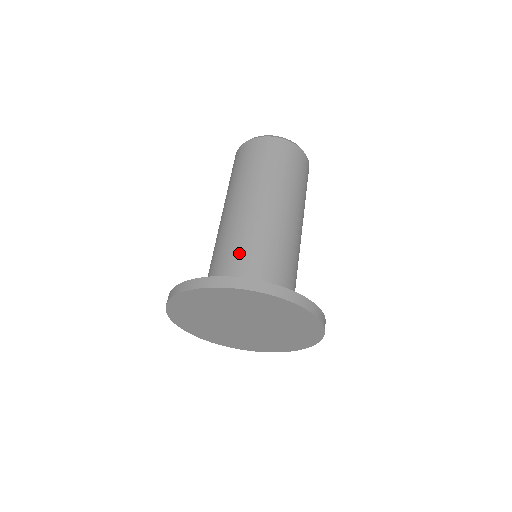
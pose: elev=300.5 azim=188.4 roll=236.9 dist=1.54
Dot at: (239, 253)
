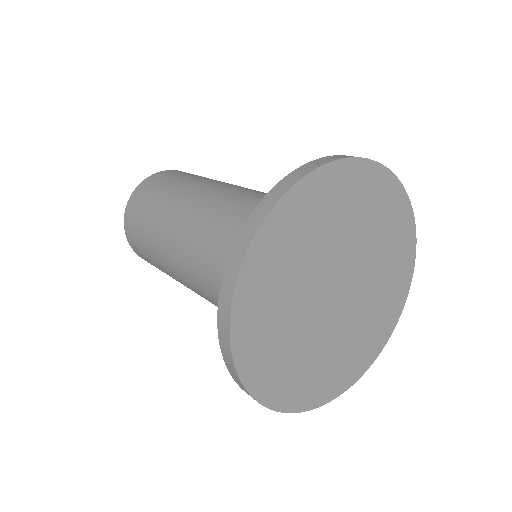
Dot at: occluded
